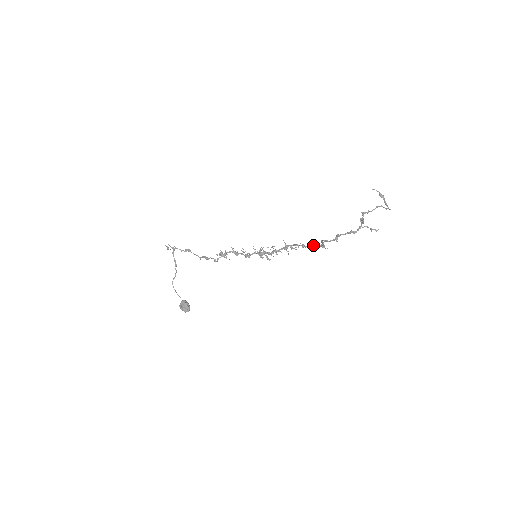
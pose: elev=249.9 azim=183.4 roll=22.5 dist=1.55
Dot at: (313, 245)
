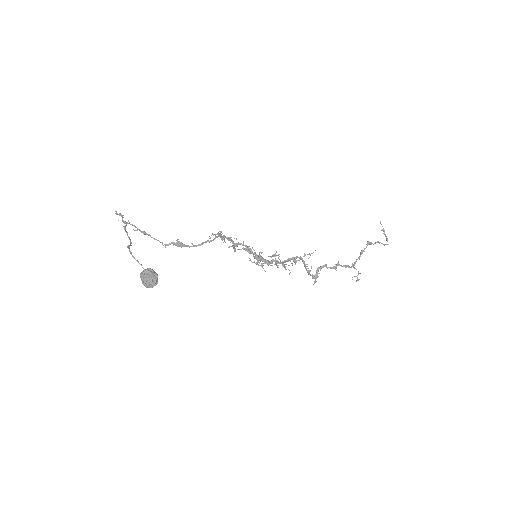
Dot at: (310, 270)
